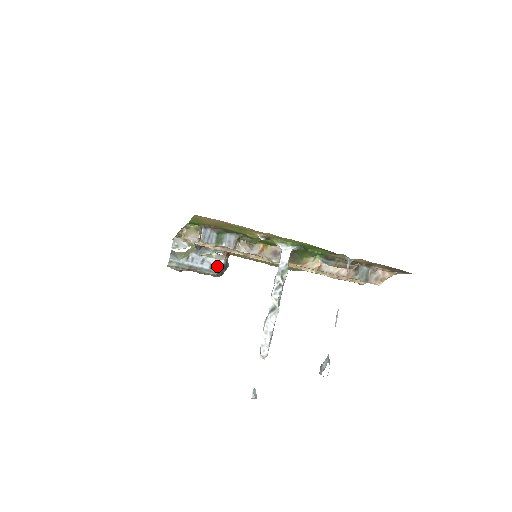
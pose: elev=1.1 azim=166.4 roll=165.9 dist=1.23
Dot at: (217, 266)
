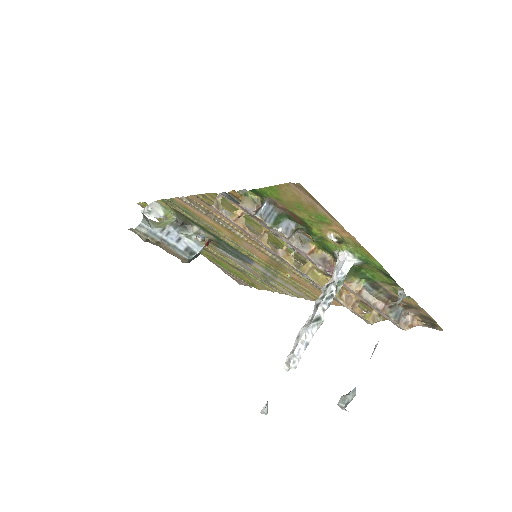
Dot at: (193, 251)
